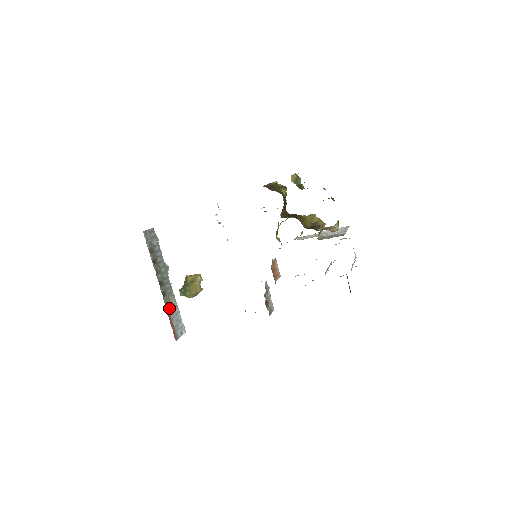
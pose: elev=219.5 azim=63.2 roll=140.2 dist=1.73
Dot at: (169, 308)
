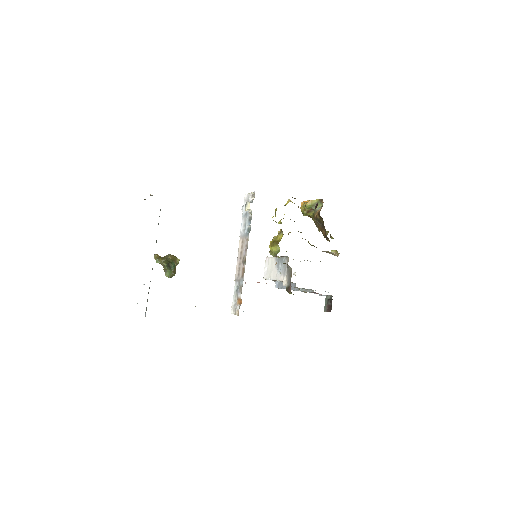
Dot at: occluded
